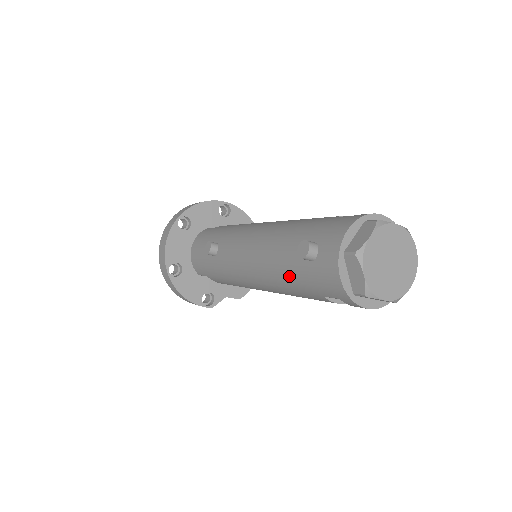
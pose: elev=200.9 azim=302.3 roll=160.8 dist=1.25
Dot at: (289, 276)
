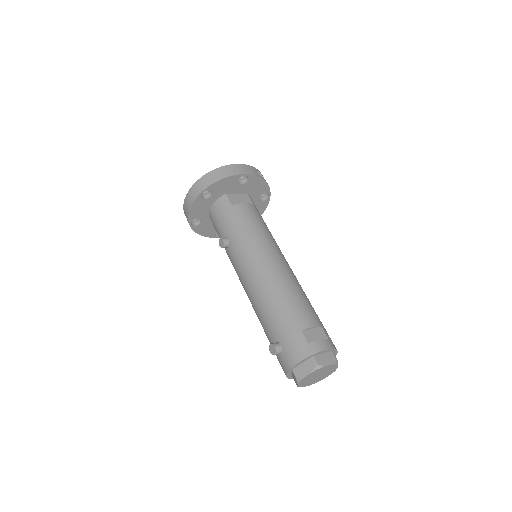
Dot at: (265, 333)
